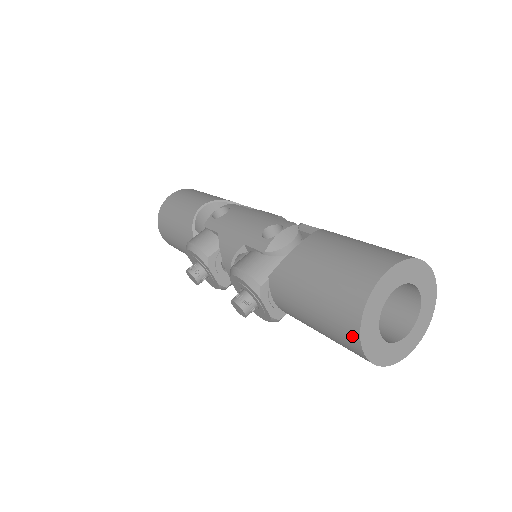
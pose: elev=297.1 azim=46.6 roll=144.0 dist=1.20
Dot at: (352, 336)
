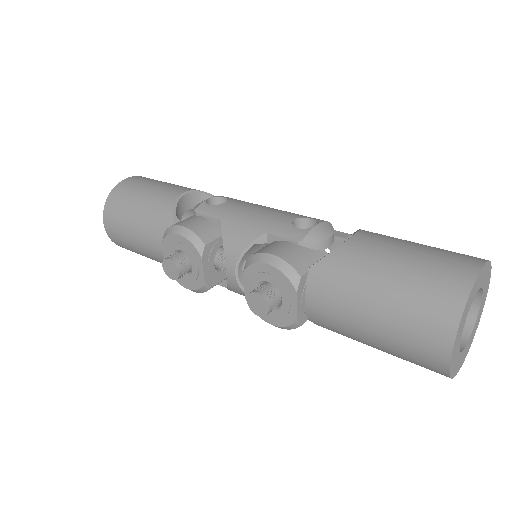
Dot at: (442, 334)
